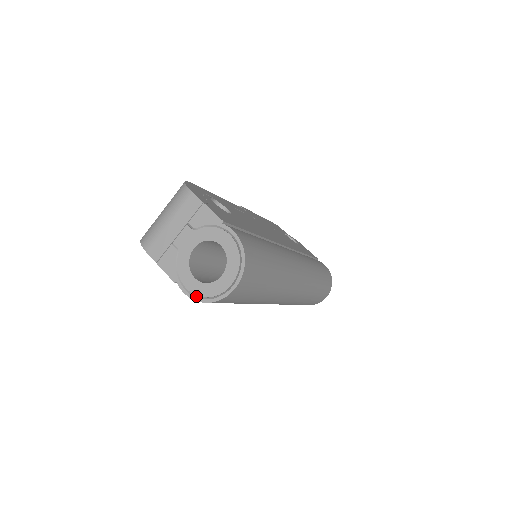
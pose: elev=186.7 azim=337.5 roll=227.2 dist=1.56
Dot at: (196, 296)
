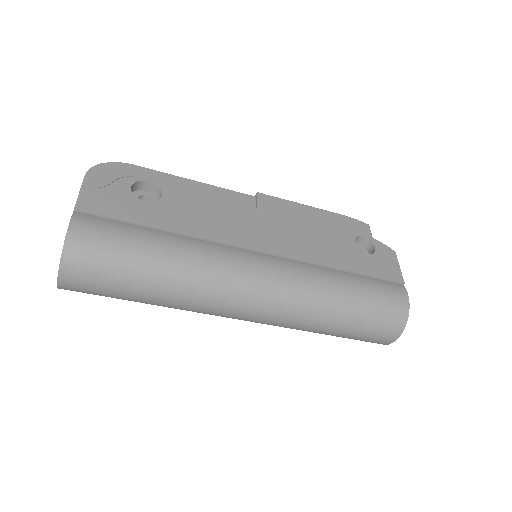
Dot at: occluded
